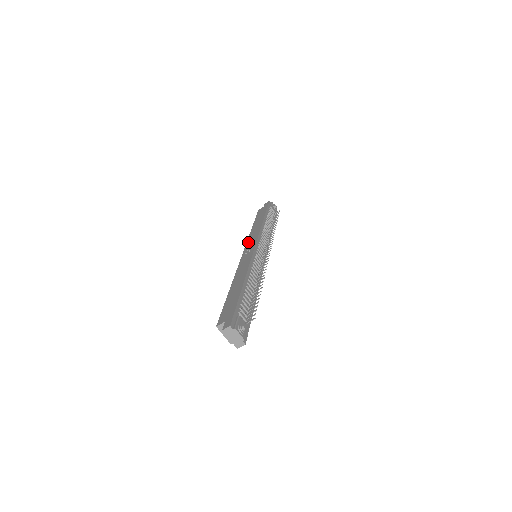
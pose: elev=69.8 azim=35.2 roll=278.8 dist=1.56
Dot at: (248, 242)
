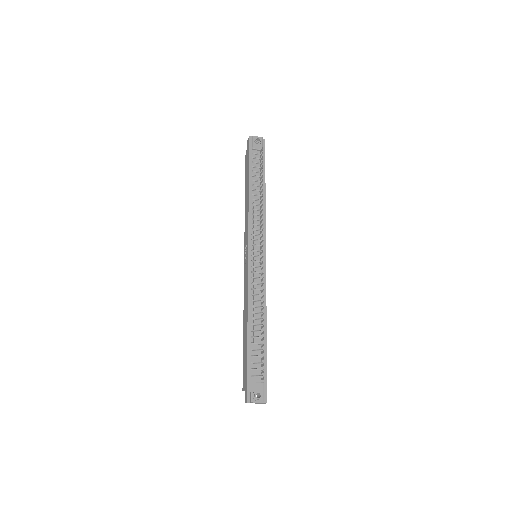
Dot at: (244, 237)
